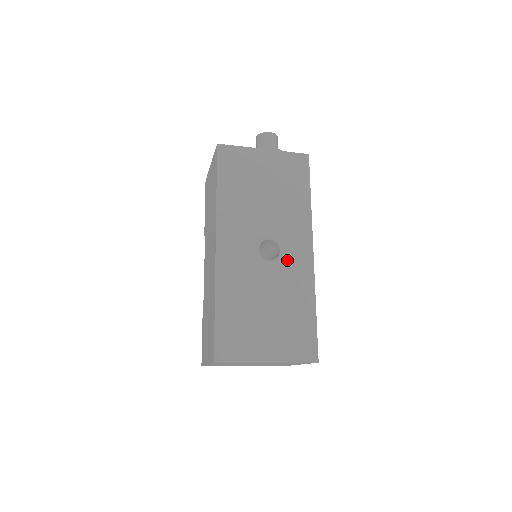
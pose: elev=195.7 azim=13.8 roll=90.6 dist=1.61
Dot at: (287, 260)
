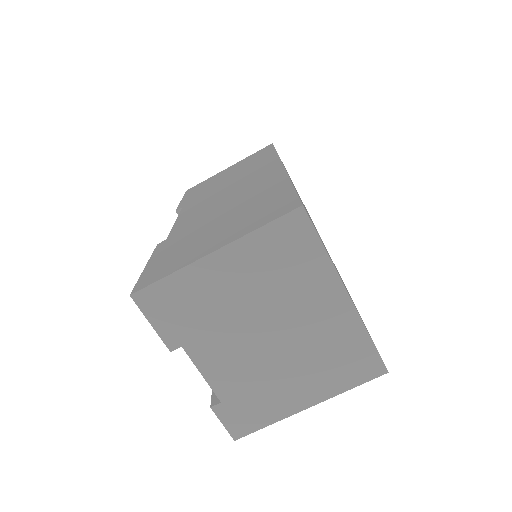
Dot at: occluded
